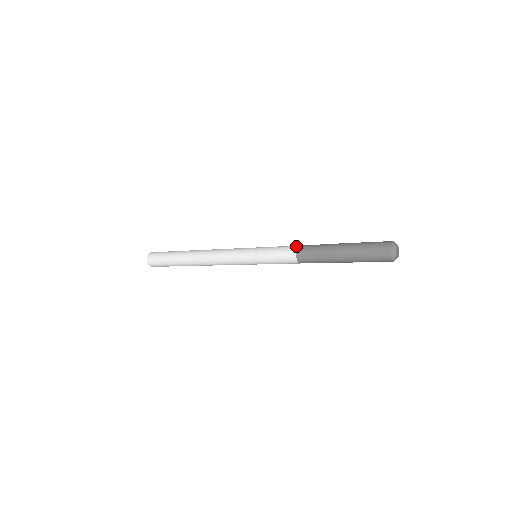
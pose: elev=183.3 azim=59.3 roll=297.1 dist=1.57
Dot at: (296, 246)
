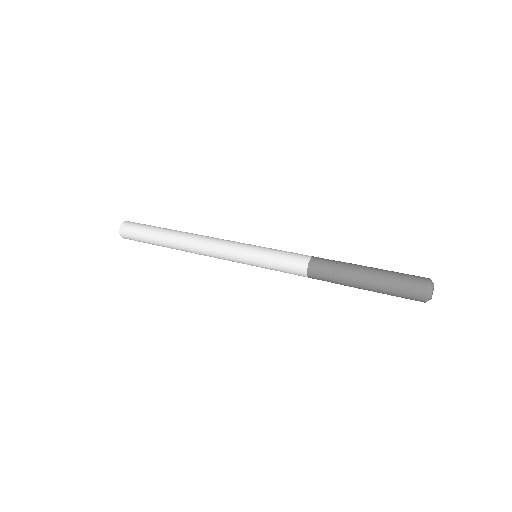
Dot at: occluded
